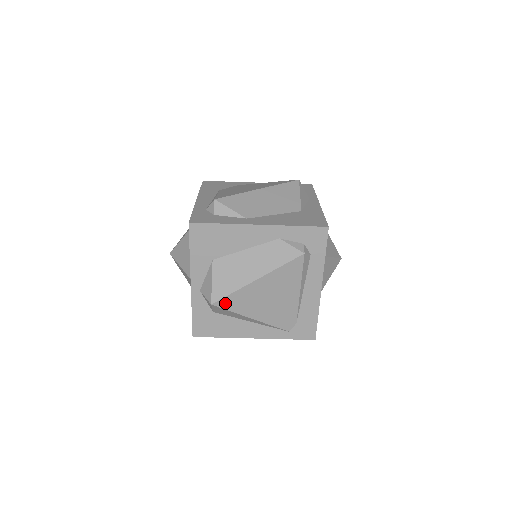
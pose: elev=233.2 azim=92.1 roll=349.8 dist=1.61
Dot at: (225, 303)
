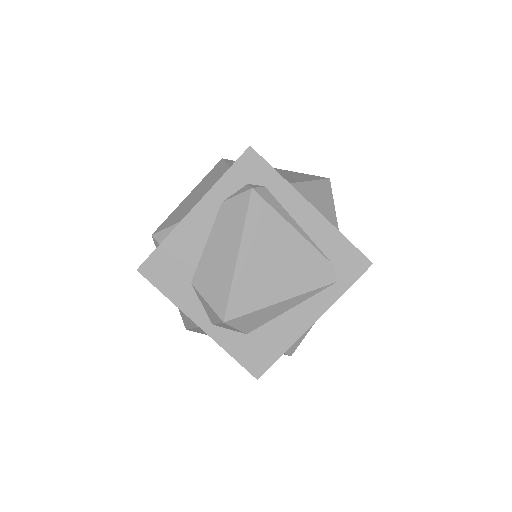
Dot at: (235, 309)
